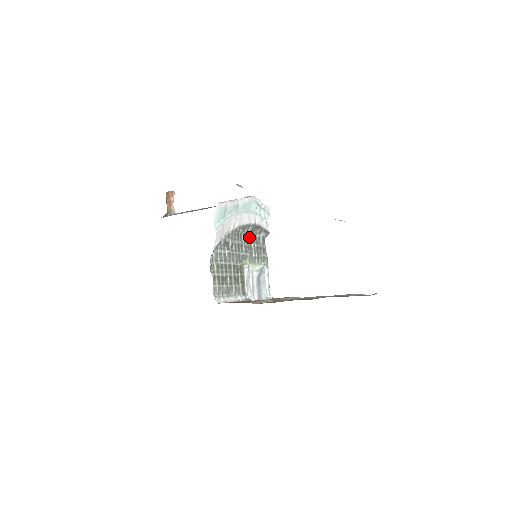
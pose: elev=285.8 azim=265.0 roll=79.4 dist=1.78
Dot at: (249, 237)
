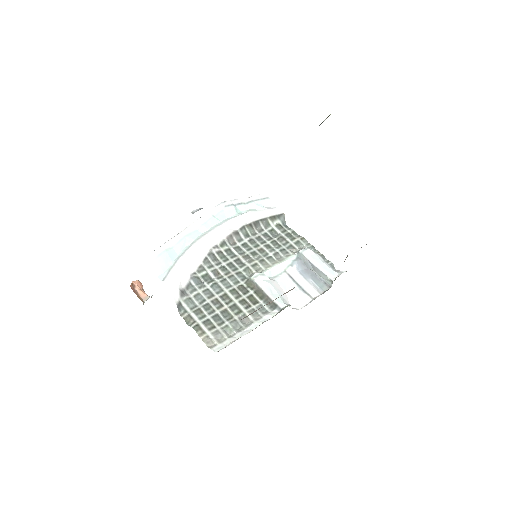
Dot at: (249, 243)
